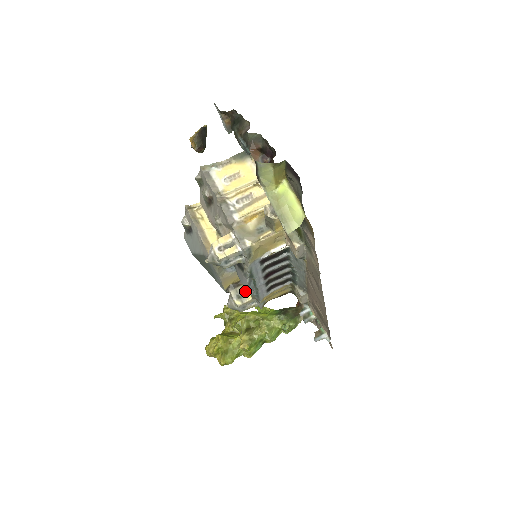
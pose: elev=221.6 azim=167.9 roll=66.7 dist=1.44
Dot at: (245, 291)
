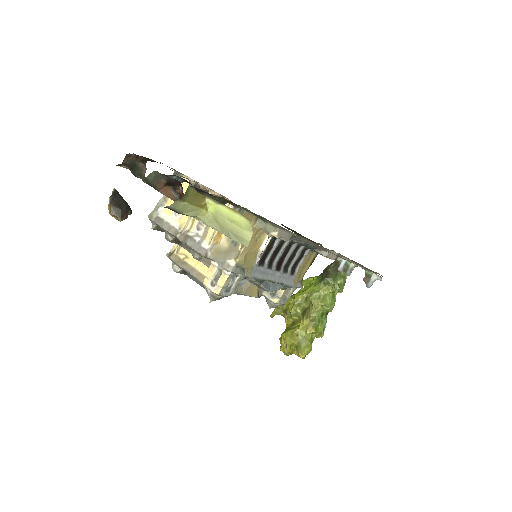
Dot at: occluded
